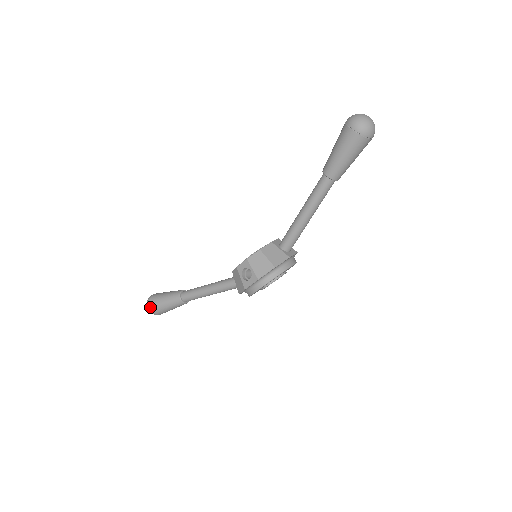
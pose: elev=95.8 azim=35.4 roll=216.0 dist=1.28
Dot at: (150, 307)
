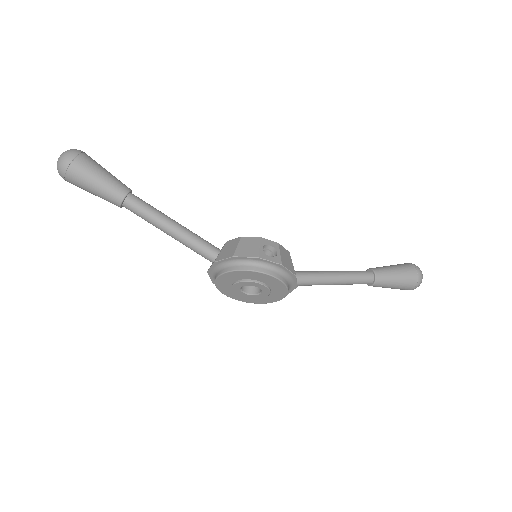
Dot at: (77, 155)
